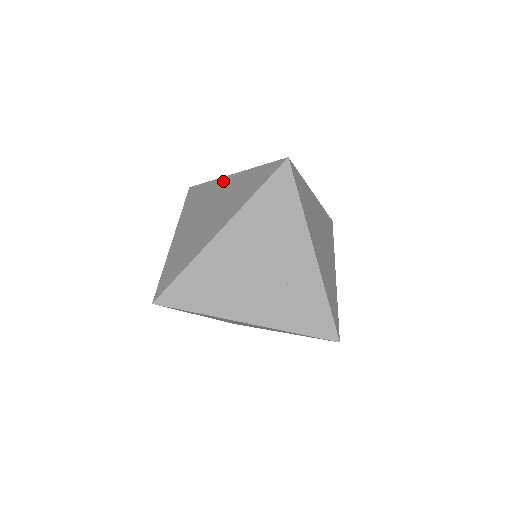
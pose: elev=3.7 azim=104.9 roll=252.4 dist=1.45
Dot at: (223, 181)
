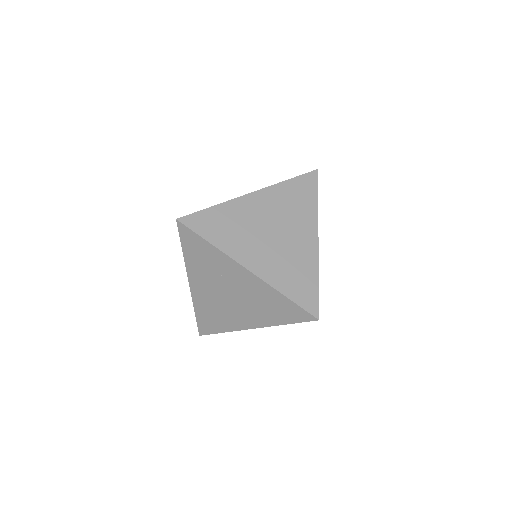
Dot at: (238, 270)
